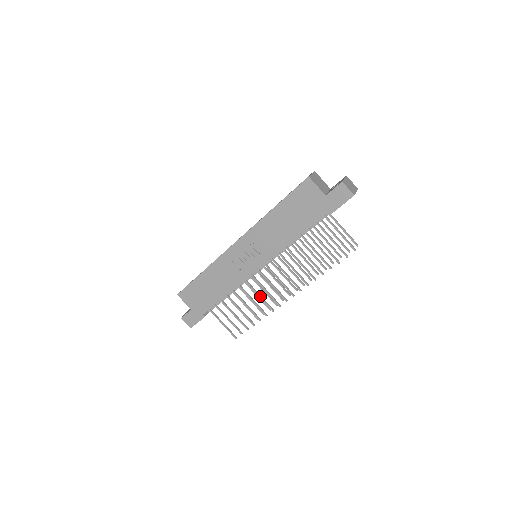
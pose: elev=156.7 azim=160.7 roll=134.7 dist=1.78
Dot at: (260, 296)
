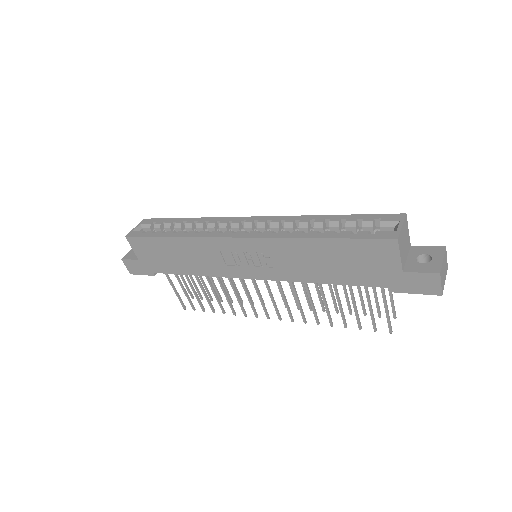
Dot at: (237, 297)
